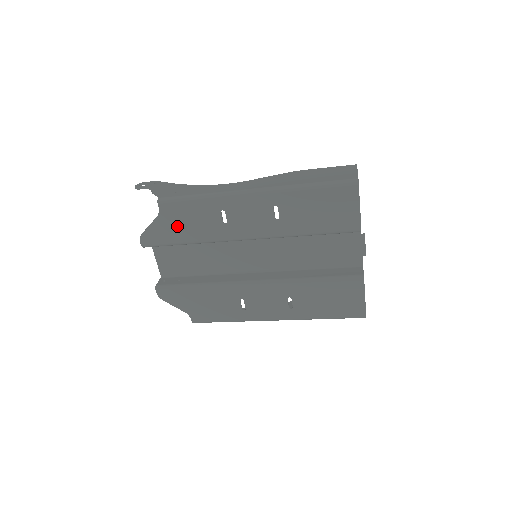
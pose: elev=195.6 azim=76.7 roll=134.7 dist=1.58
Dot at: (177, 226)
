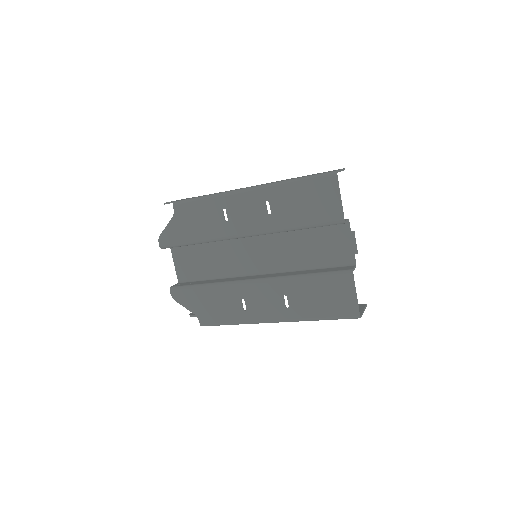
Dot at: (188, 226)
